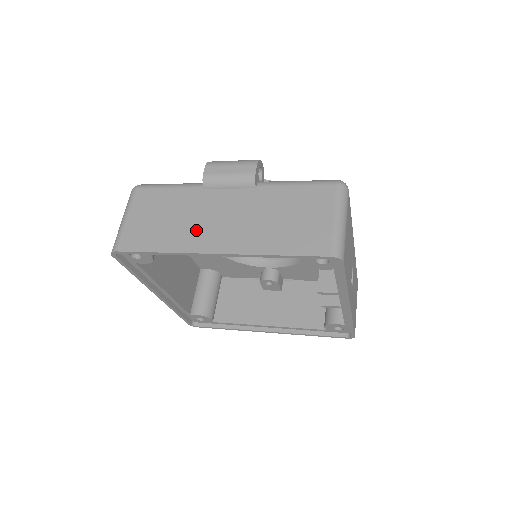
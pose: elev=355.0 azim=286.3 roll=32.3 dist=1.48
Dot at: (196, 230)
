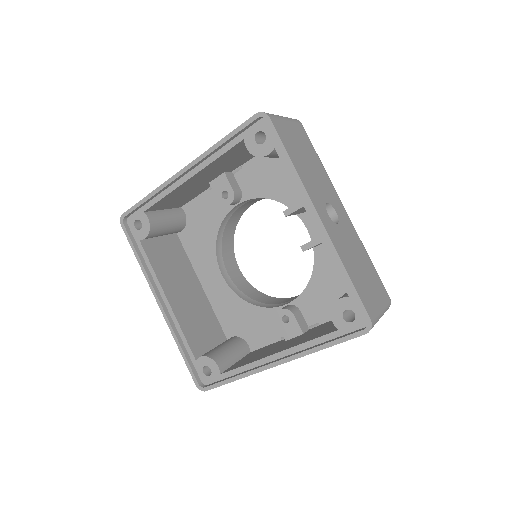
Dot at: occluded
